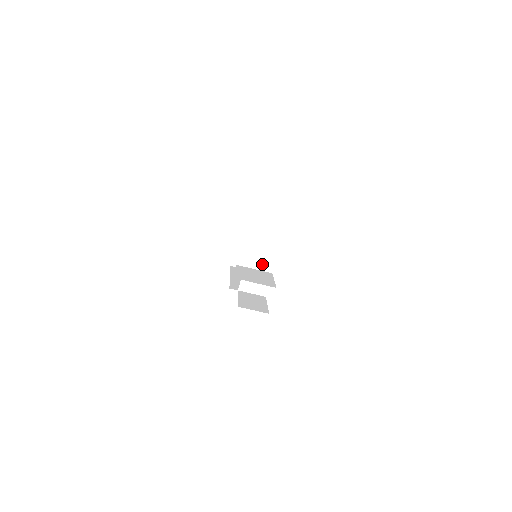
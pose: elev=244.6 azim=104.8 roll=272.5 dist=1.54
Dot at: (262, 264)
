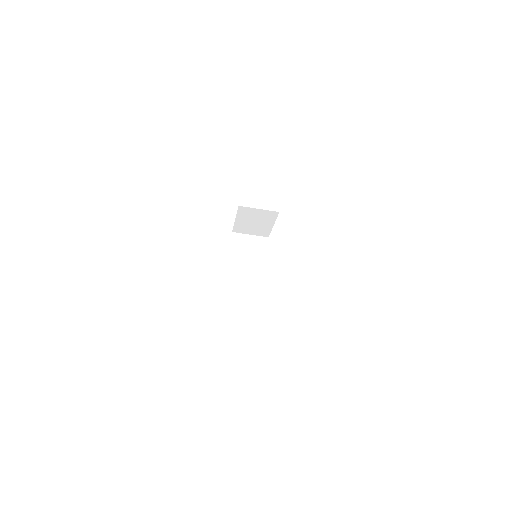
Dot at: (269, 232)
